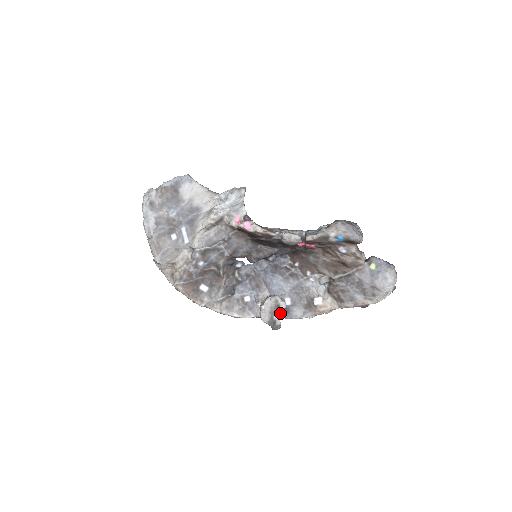
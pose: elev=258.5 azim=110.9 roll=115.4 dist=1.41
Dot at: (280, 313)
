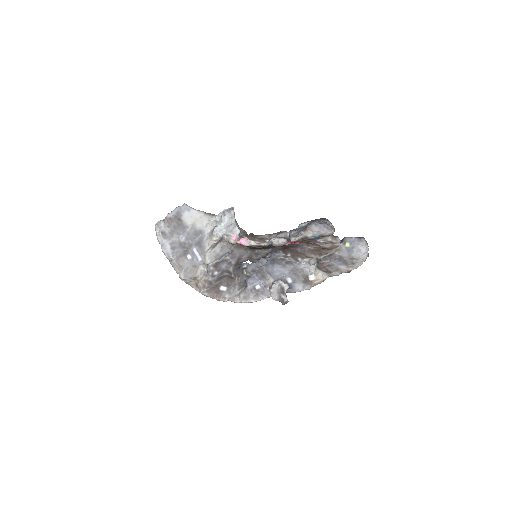
Dot at: (285, 293)
